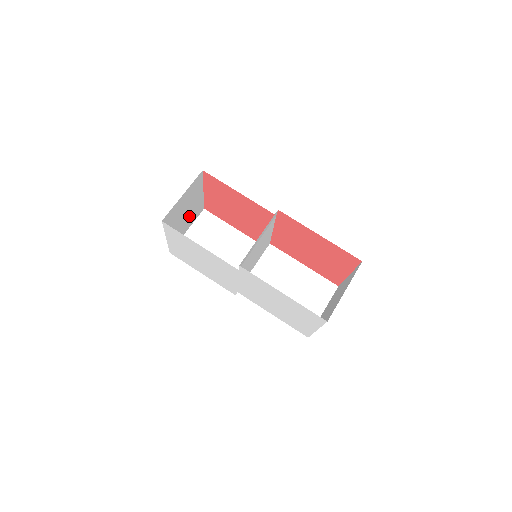
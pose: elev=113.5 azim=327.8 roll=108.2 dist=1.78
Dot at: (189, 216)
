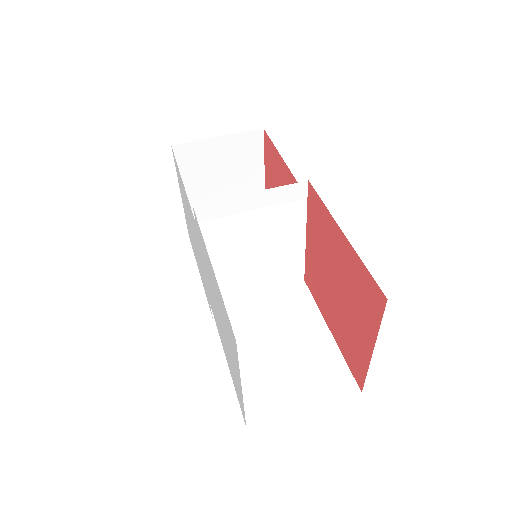
Dot at: occluded
